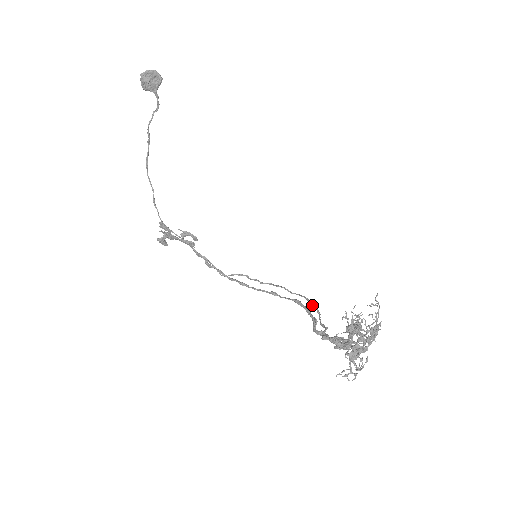
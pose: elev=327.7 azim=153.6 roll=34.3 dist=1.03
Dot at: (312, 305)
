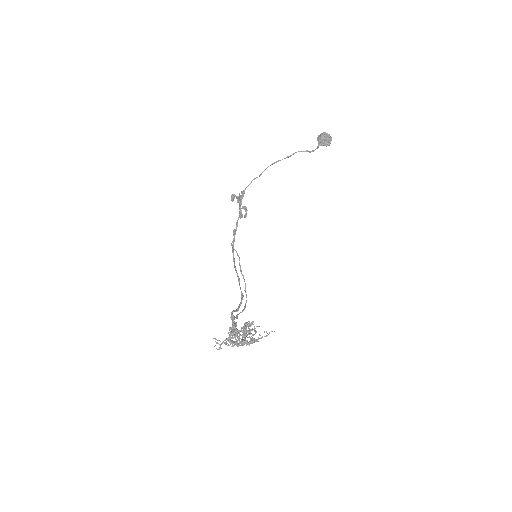
Dot at: (245, 305)
